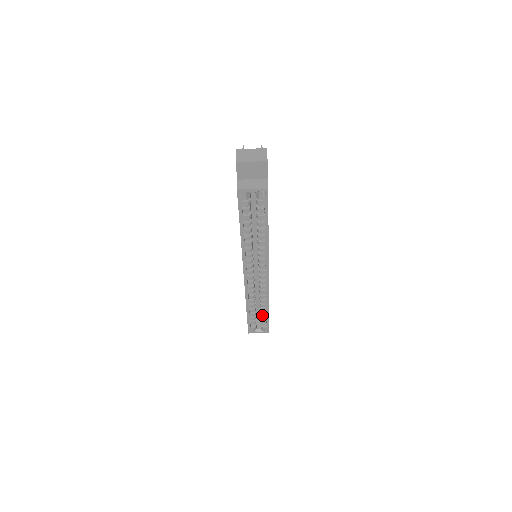
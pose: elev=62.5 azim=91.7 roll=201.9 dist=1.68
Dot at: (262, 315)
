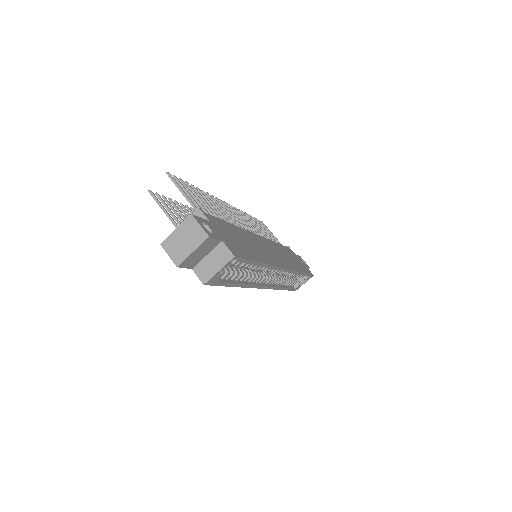
Dot at: occluded
